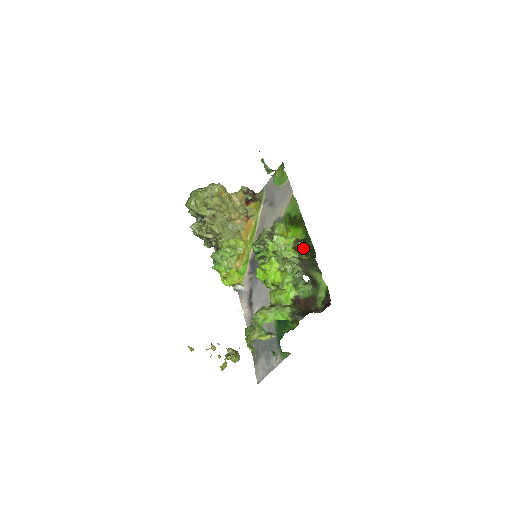
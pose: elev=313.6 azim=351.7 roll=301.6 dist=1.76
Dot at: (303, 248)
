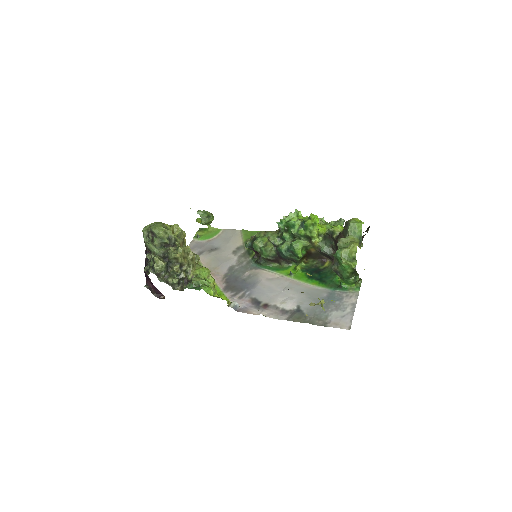
Dot at: occluded
